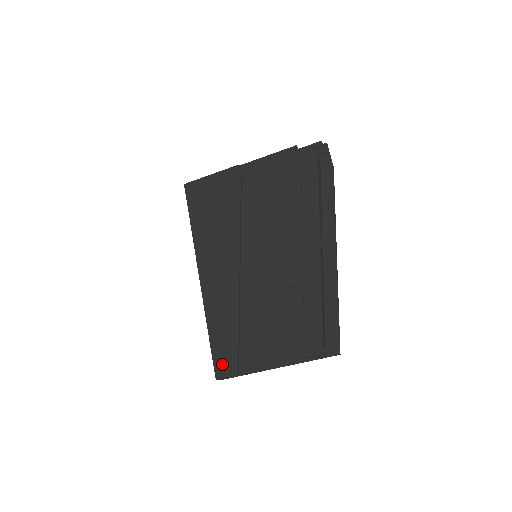
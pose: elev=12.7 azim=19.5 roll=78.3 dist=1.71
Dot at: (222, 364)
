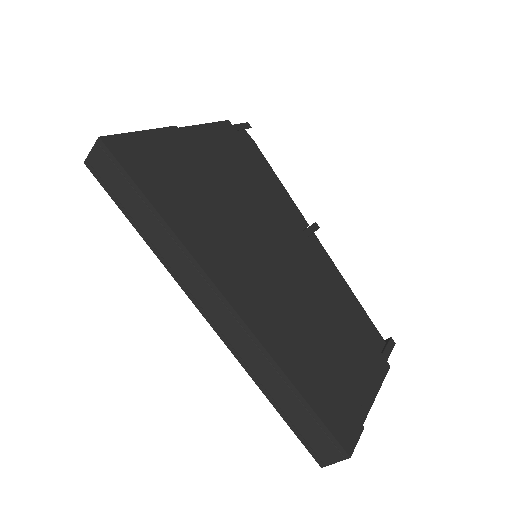
Dot at: (340, 424)
